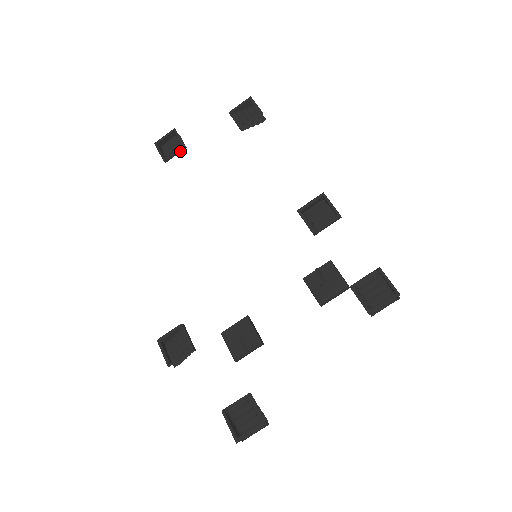
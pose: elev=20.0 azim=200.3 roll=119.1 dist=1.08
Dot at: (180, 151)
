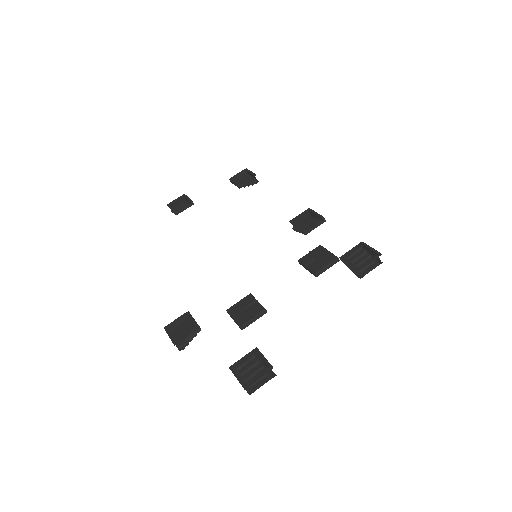
Dot at: (188, 207)
